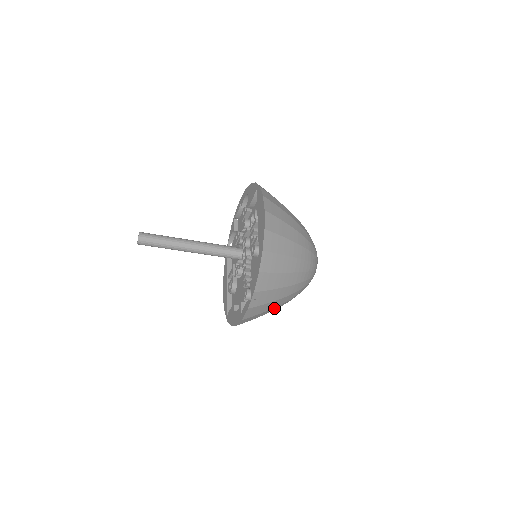
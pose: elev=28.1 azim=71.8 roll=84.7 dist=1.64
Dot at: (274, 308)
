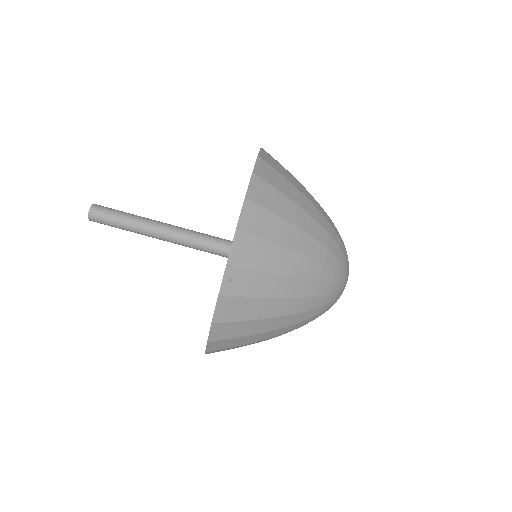
Dot at: (271, 321)
